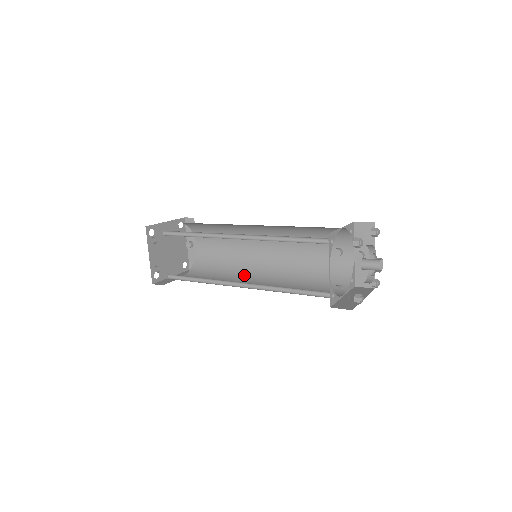
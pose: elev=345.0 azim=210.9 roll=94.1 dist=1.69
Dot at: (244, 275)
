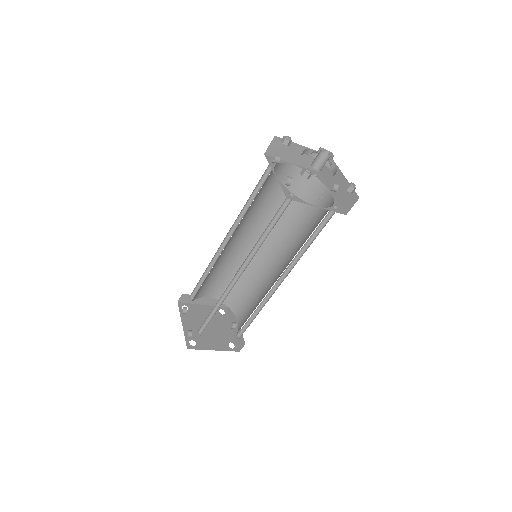
Dot at: occluded
